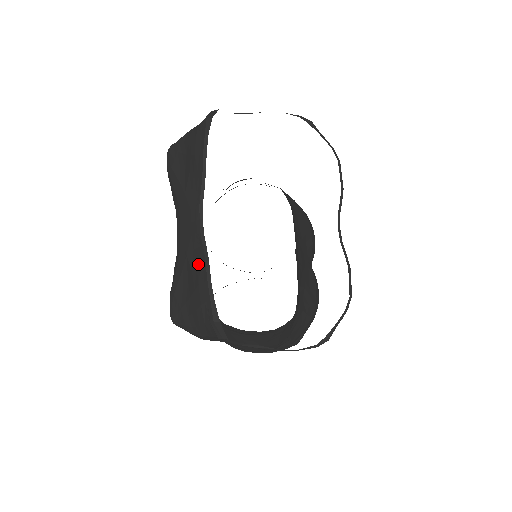
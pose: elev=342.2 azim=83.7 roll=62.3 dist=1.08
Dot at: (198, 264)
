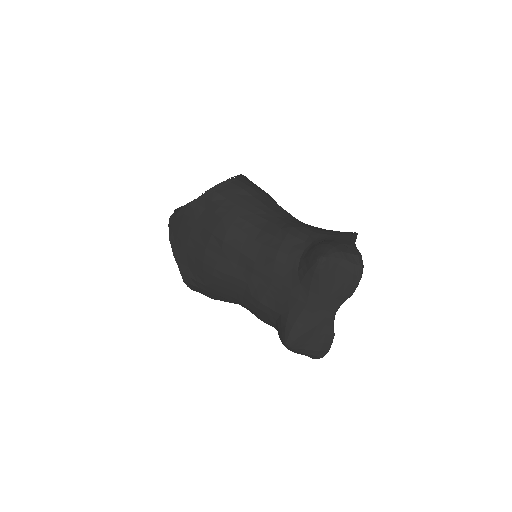
Dot at: (327, 334)
